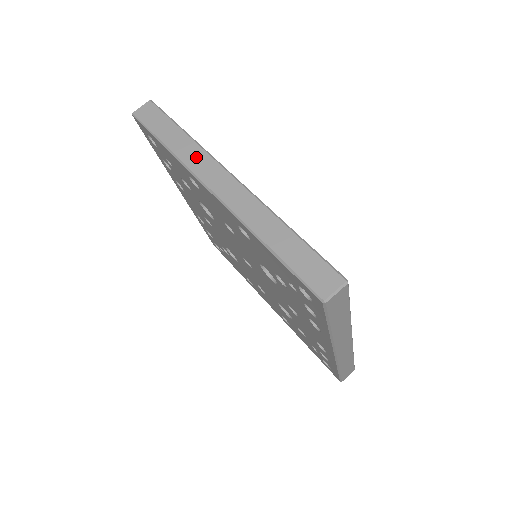
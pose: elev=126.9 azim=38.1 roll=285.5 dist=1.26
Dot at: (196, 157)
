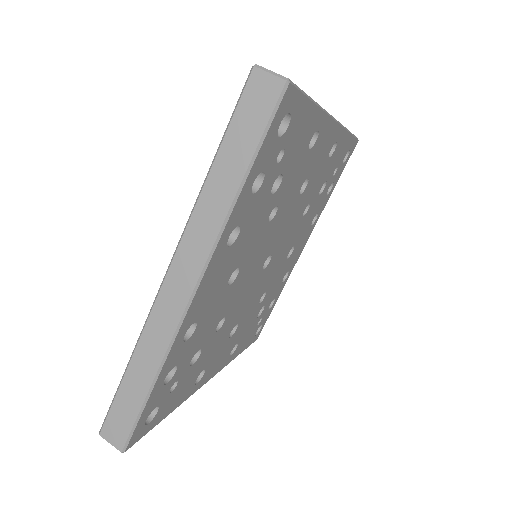
Dot at: occluded
